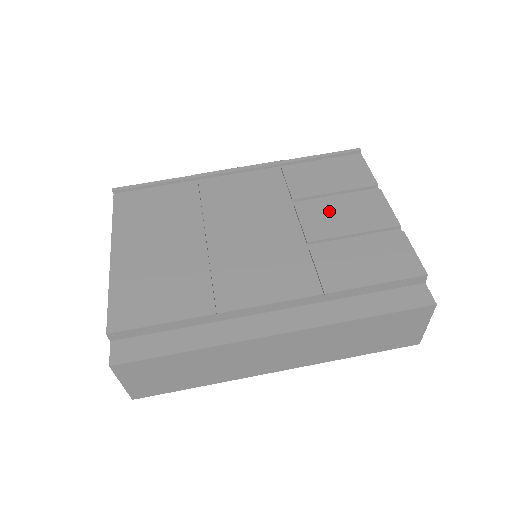
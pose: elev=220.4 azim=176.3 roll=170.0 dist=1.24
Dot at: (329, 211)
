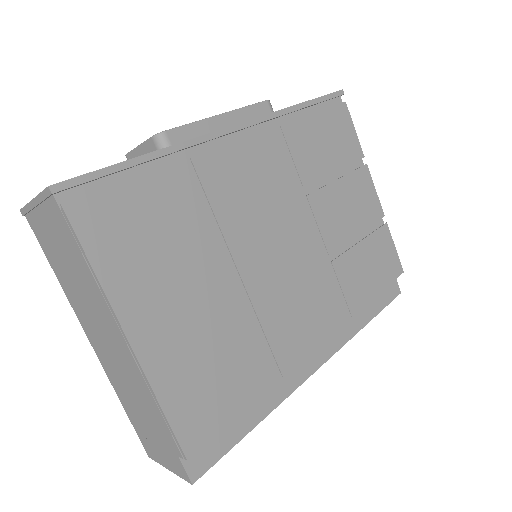
Dot at: (337, 204)
